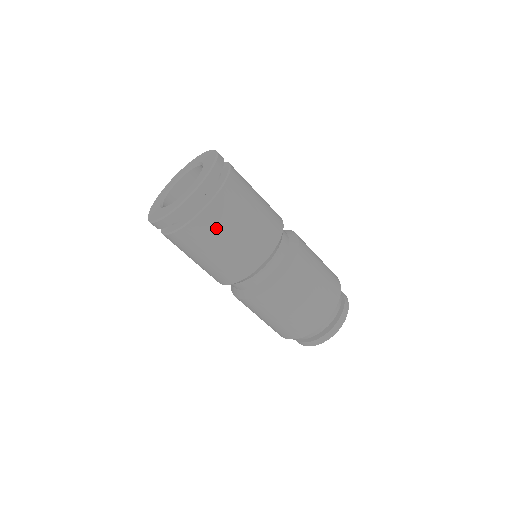
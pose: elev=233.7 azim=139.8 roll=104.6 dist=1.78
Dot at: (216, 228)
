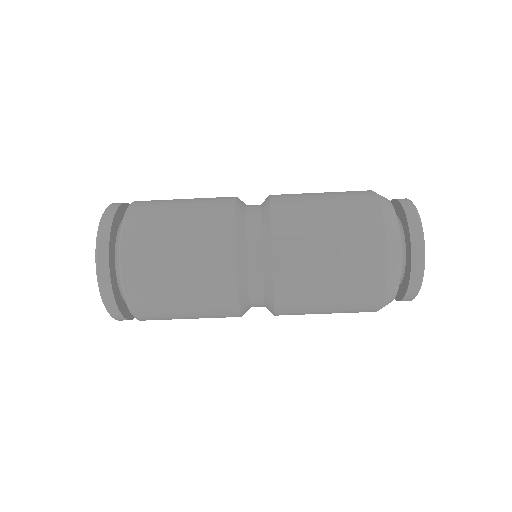
Dot at: (149, 244)
